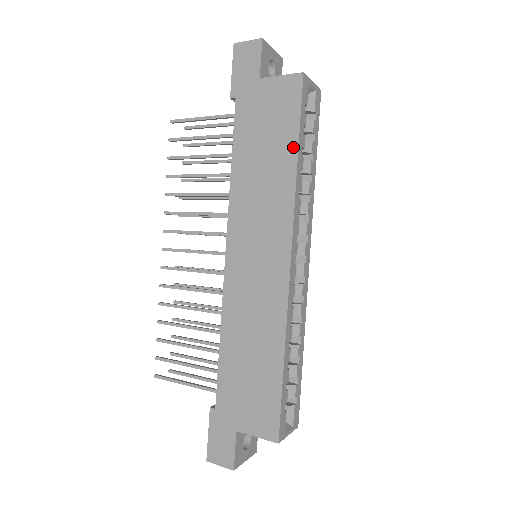
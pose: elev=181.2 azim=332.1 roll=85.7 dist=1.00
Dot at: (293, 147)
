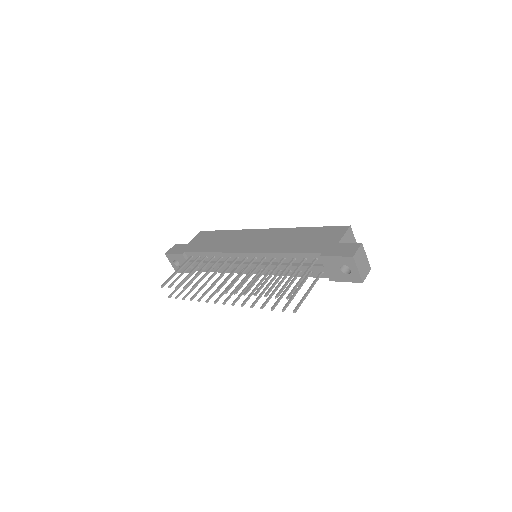
Dot at: (223, 232)
